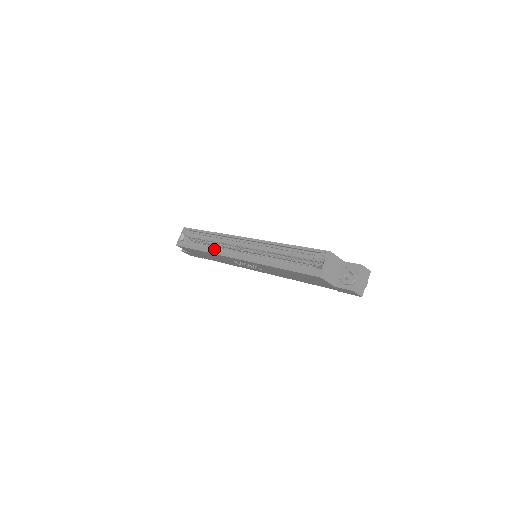
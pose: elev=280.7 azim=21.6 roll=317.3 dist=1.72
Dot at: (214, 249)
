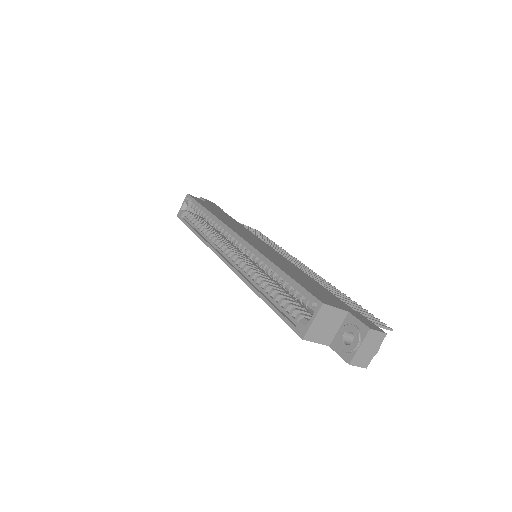
Dot at: (208, 237)
